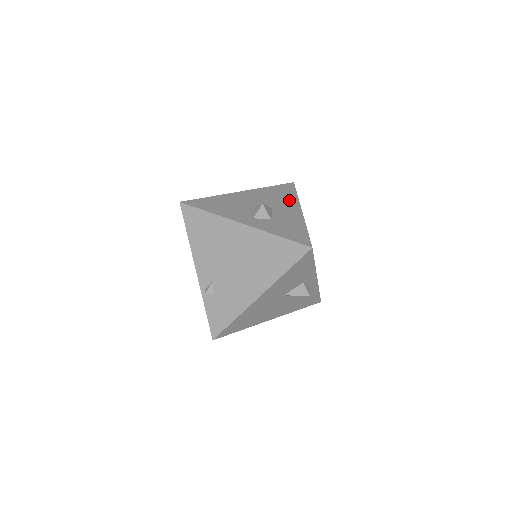
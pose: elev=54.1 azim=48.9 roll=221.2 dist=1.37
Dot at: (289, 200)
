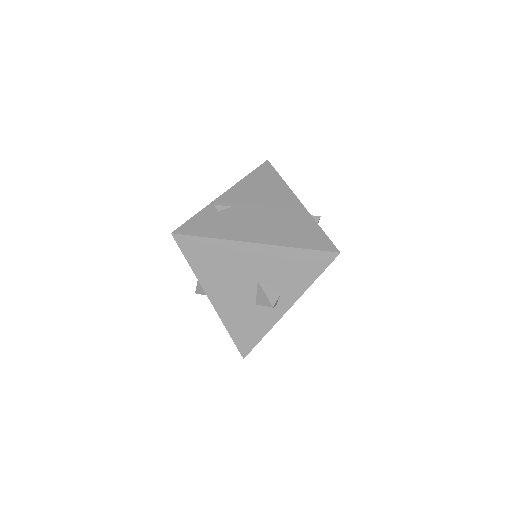
Dot at: occluded
